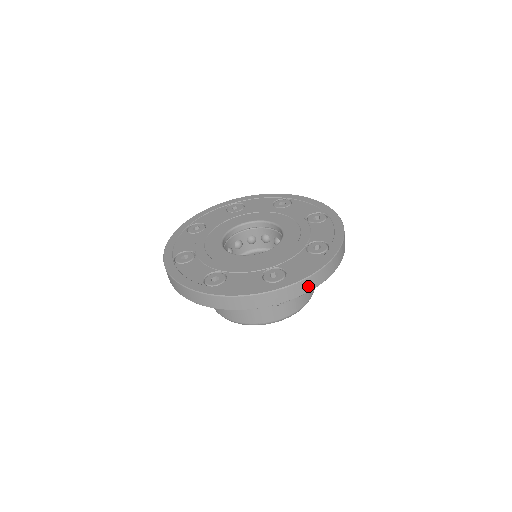
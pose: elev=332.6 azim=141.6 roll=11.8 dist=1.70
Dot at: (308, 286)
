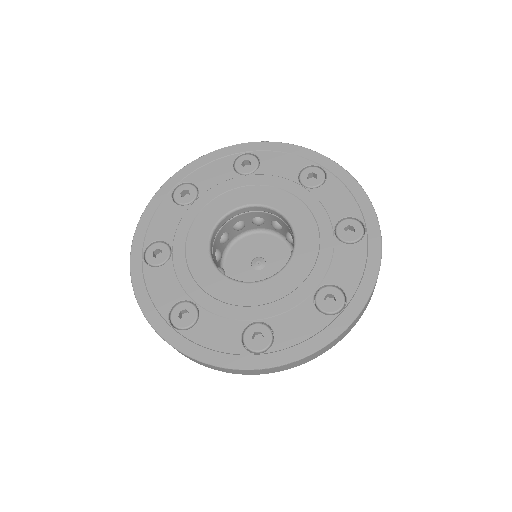
Dot at: (298, 363)
